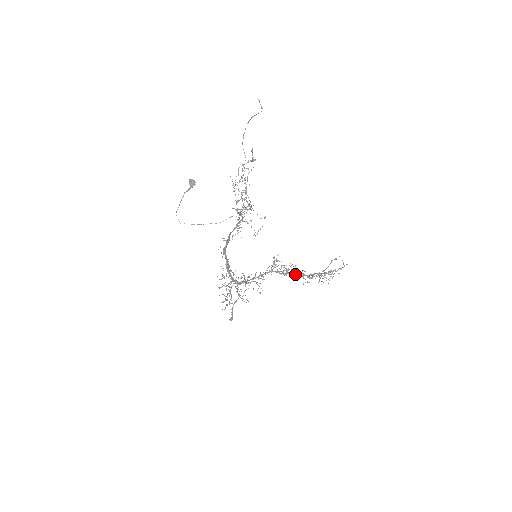
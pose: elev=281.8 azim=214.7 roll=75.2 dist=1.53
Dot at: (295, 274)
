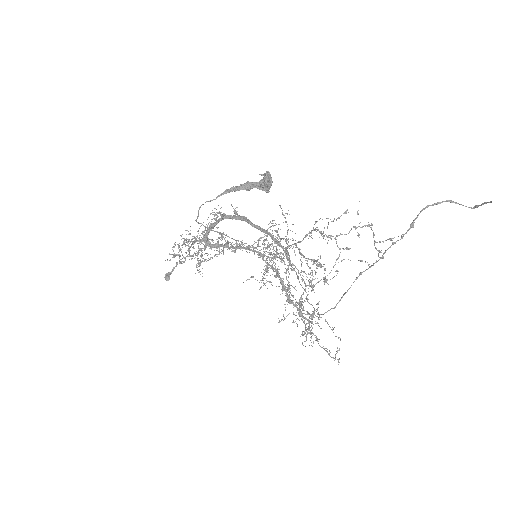
Dot at: (278, 274)
